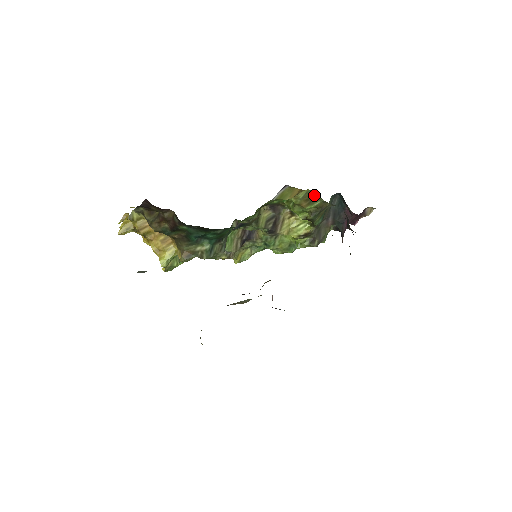
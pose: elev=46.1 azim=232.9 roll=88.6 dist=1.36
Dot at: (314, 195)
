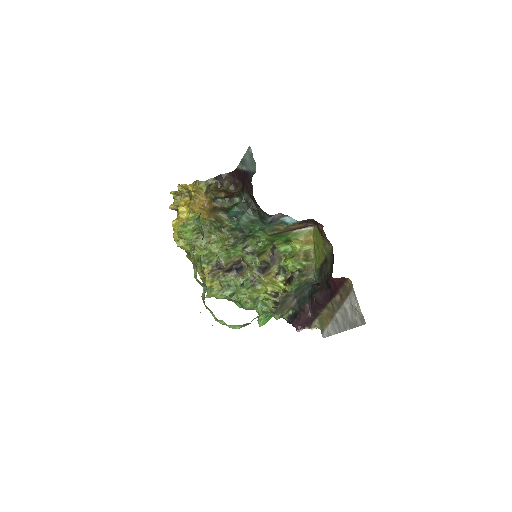
Dot at: (311, 256)
